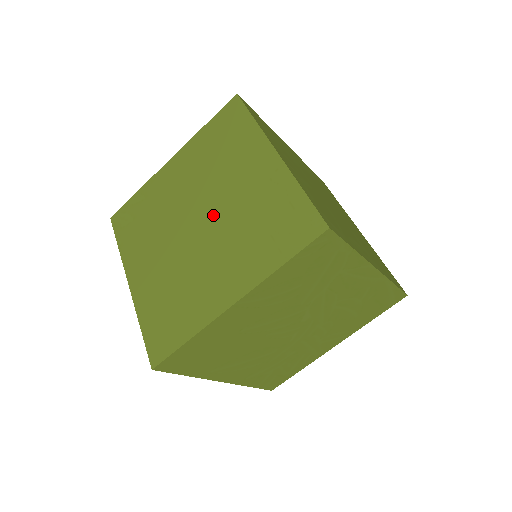
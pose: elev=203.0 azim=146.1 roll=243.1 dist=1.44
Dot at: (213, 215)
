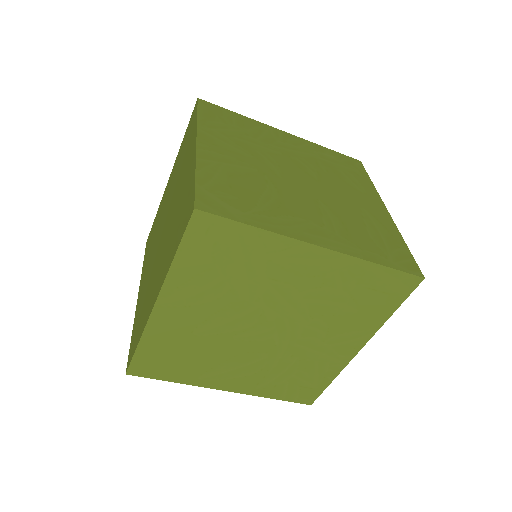
Dot at: (168, 220)
